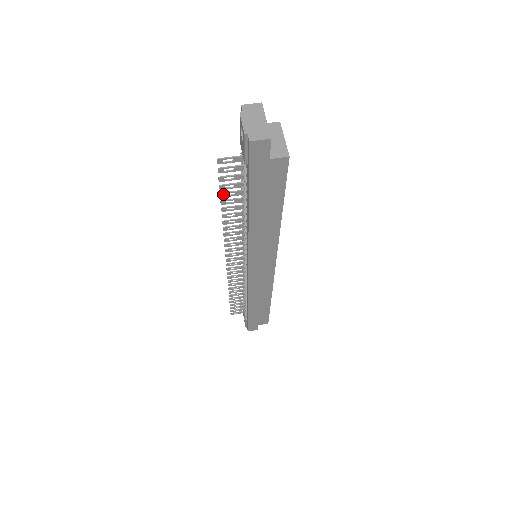
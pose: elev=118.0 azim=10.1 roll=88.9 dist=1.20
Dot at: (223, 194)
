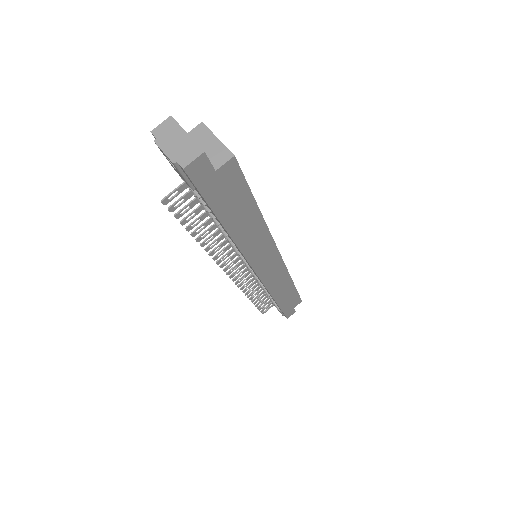
Dot at: (189, 227)
